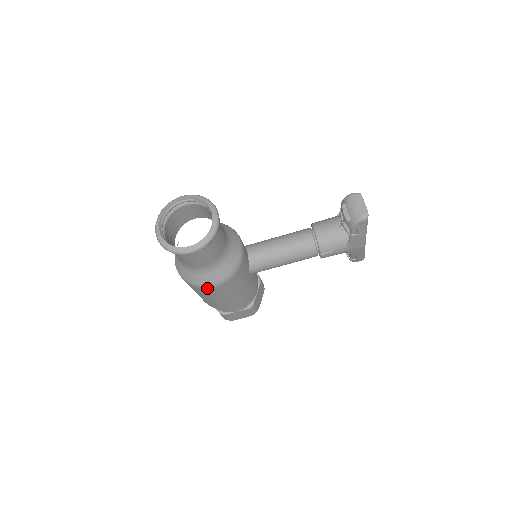
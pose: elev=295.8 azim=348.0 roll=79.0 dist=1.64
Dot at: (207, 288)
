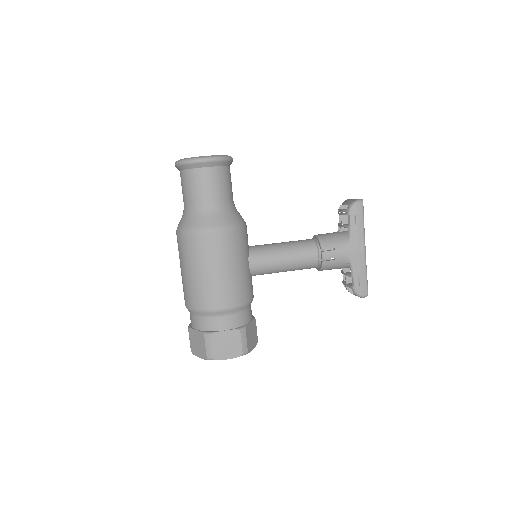
Dot at: (206, 234)
